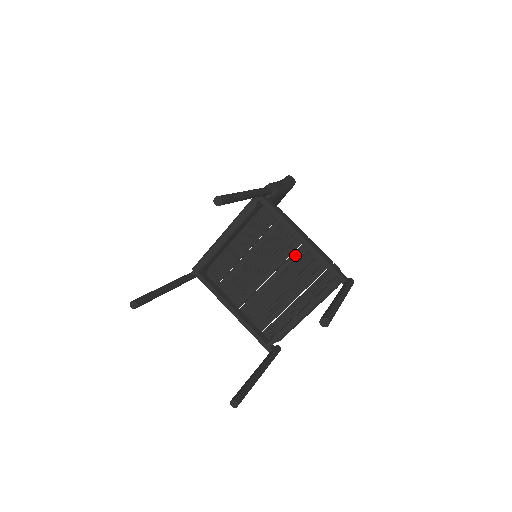
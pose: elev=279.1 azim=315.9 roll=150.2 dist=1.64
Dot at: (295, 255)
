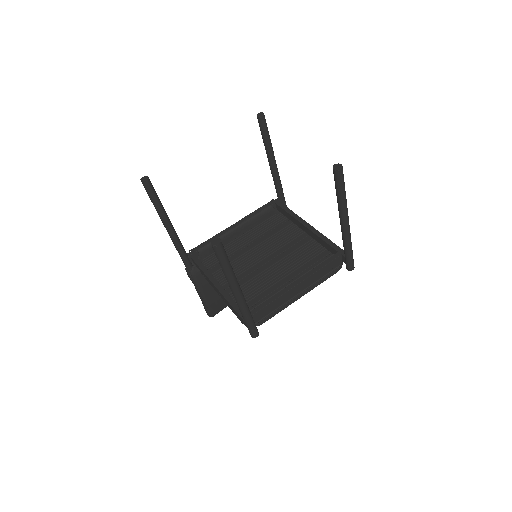
Dot at: (298, 245)
